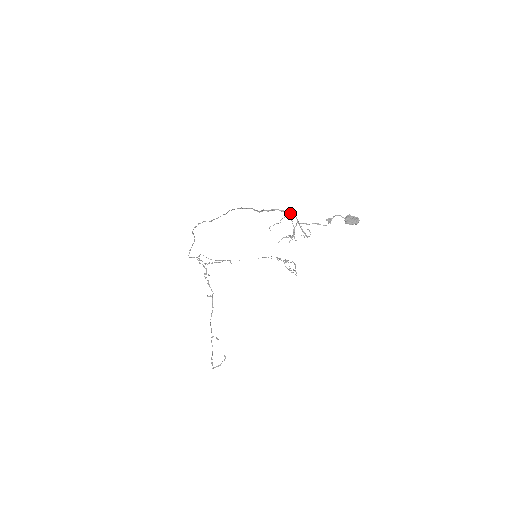
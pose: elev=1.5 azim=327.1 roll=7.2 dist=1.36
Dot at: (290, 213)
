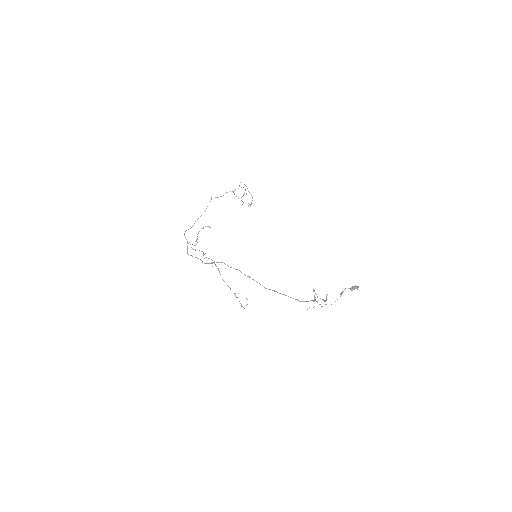
Dot at: occluded
